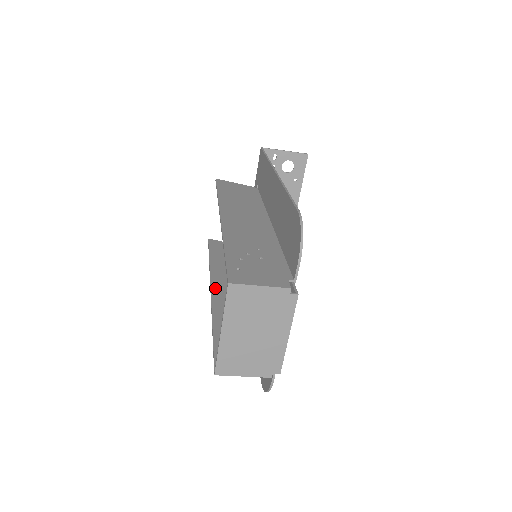
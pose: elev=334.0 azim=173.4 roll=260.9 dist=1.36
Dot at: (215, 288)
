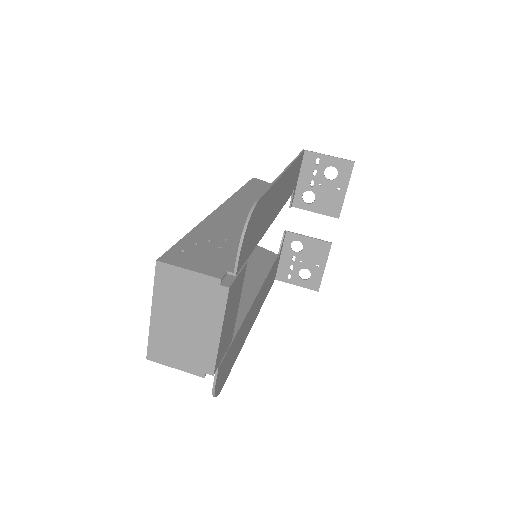
Dot at: occluded
